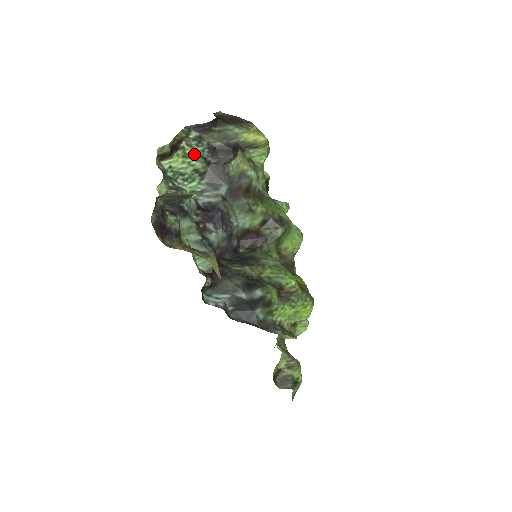
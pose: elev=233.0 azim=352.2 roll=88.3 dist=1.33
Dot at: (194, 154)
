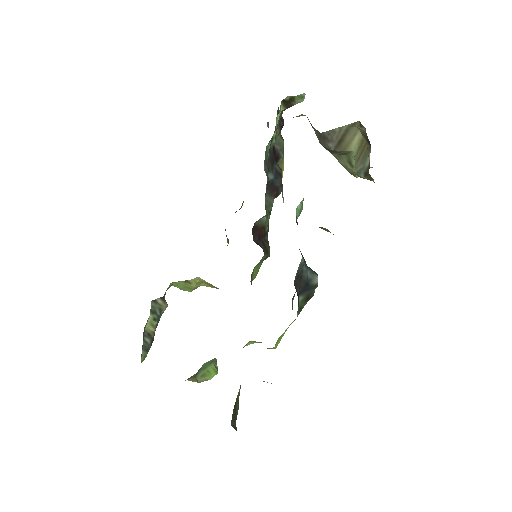
Dot at: (277, 128)
